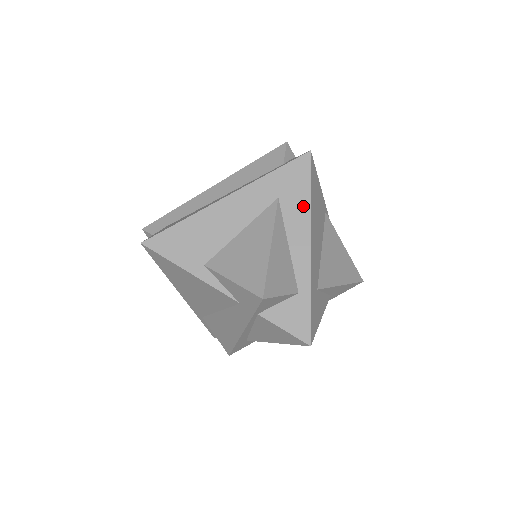
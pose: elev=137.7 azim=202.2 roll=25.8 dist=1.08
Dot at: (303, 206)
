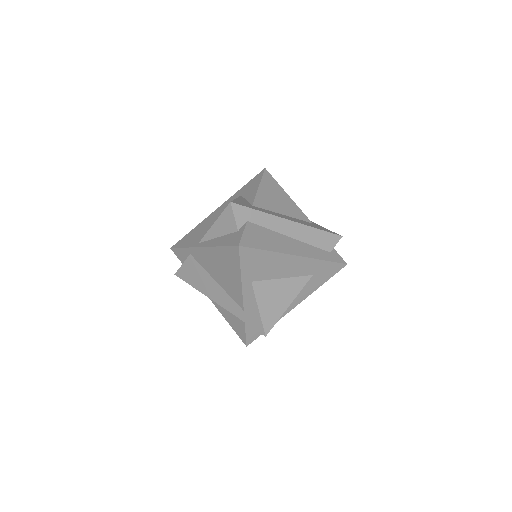
Dot at: (315, 287)
